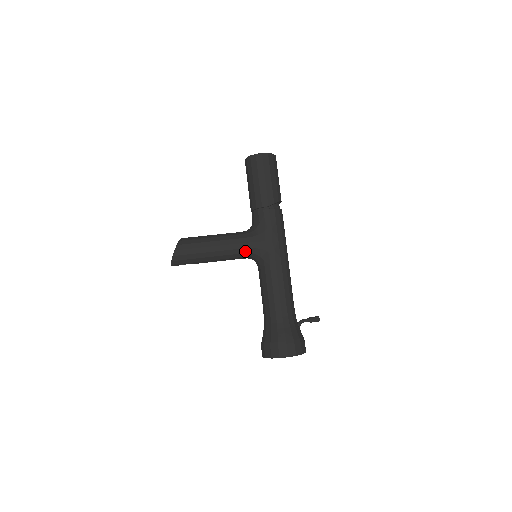
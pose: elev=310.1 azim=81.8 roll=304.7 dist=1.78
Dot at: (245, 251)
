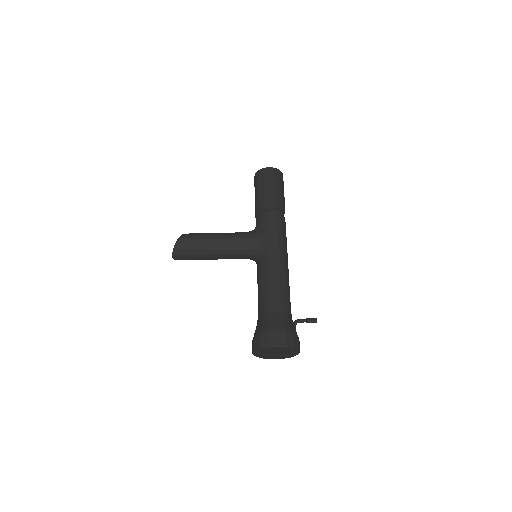
Dot at: (245, 246)
